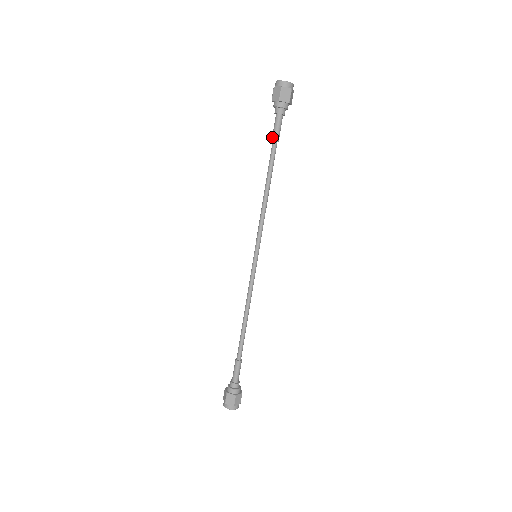
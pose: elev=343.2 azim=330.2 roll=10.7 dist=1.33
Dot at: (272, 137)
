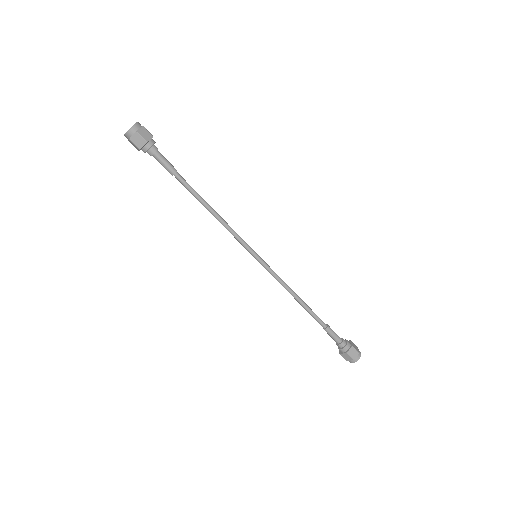
Dot at: occluded
